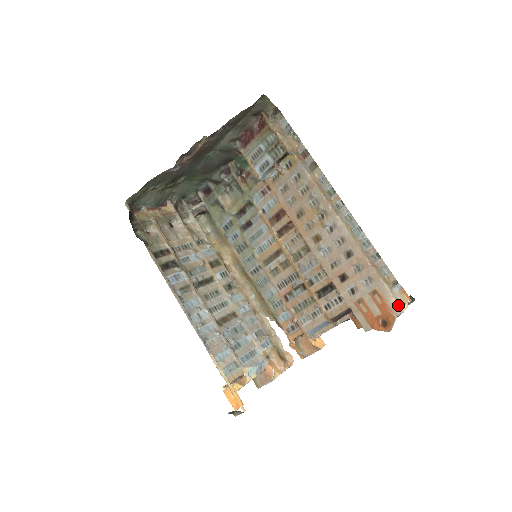
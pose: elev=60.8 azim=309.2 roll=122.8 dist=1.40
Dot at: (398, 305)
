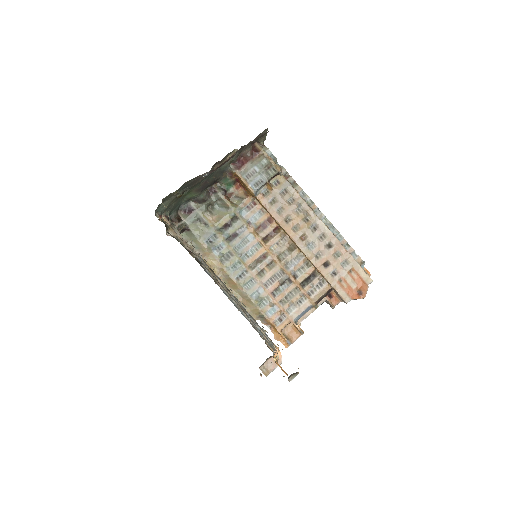
Dot at: occluded
